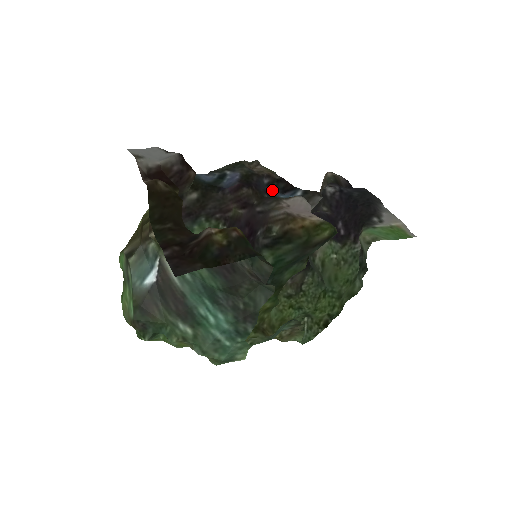
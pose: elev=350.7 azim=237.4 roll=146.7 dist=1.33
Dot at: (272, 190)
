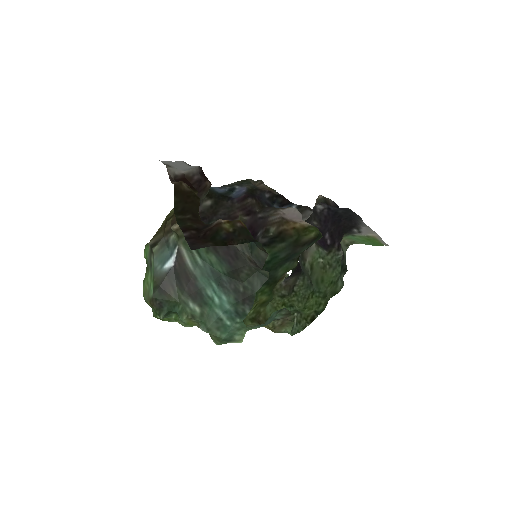
Dot at: (272, 203)
